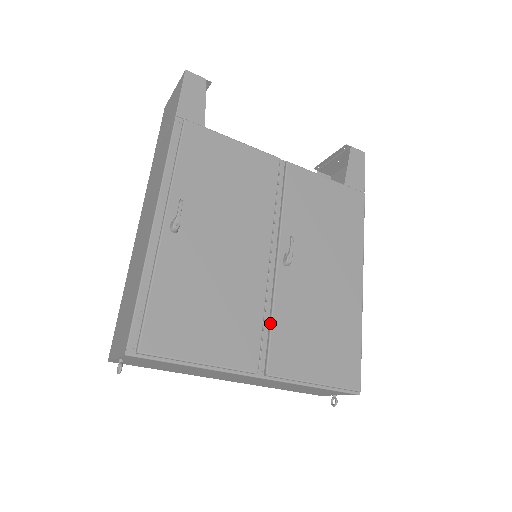
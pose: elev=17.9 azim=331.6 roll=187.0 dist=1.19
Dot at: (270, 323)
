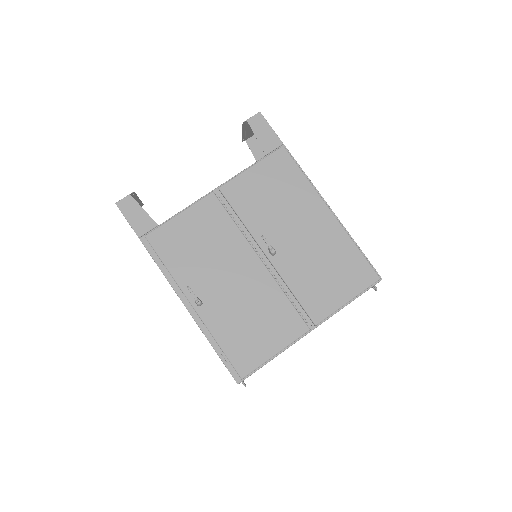
Dot at: (294, 296)
